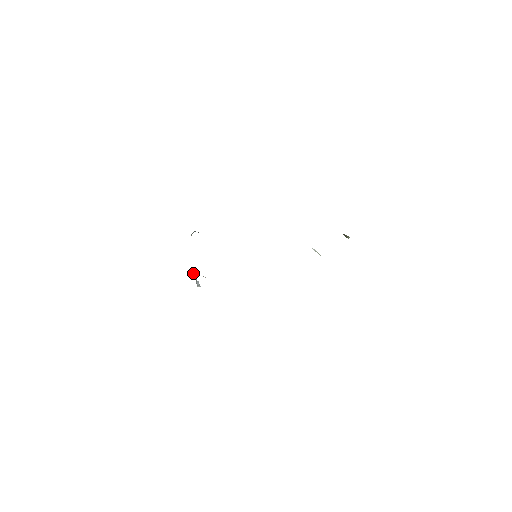
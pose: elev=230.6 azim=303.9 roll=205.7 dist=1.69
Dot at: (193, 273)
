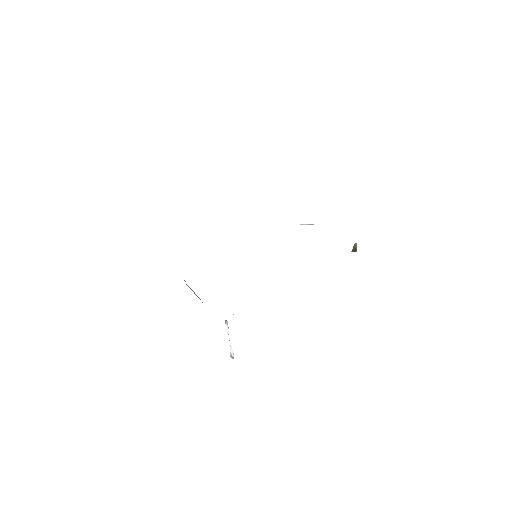
Dot at: occluded
